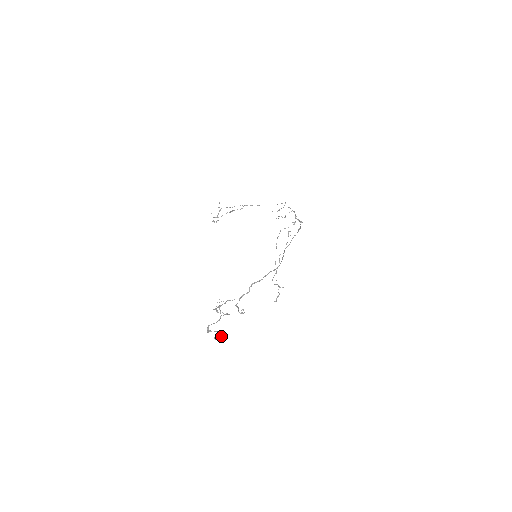
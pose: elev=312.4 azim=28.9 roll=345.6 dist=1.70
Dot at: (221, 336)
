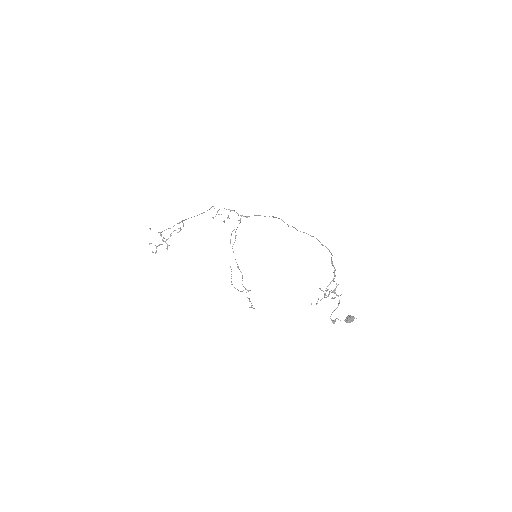
Dot at: (351, 317)
